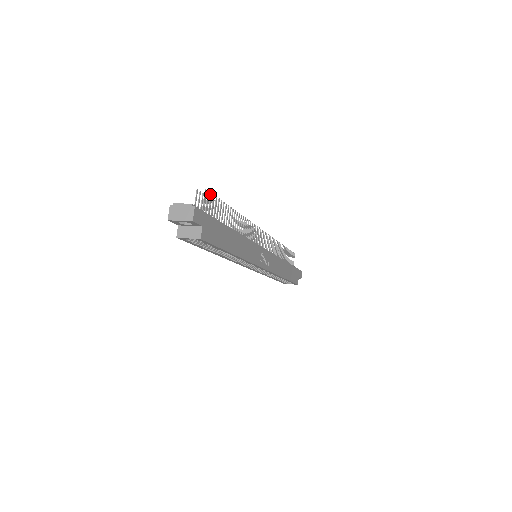
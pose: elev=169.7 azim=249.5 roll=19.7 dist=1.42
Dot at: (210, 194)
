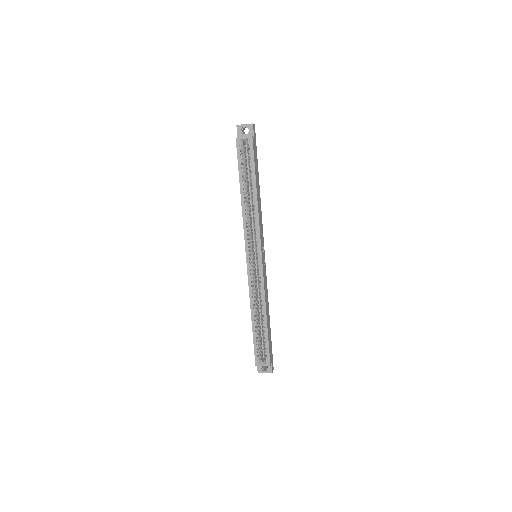
Dot at: occluded
